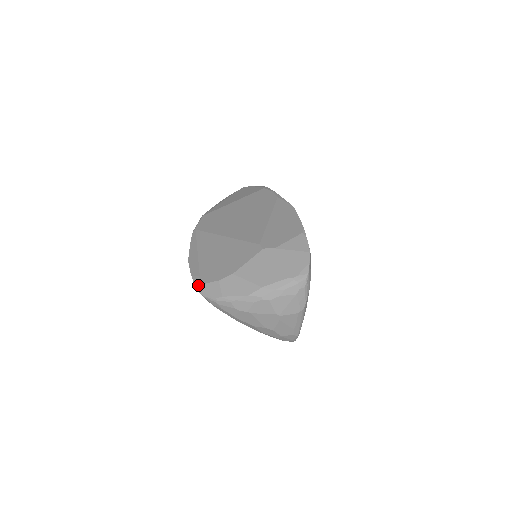
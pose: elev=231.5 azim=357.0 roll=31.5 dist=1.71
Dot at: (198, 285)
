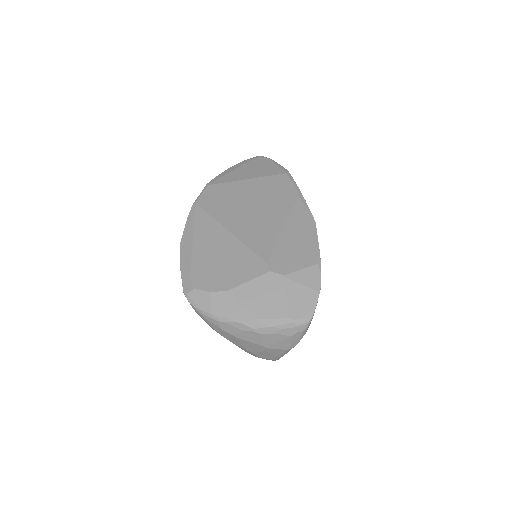
Dot at: (186, 286)
